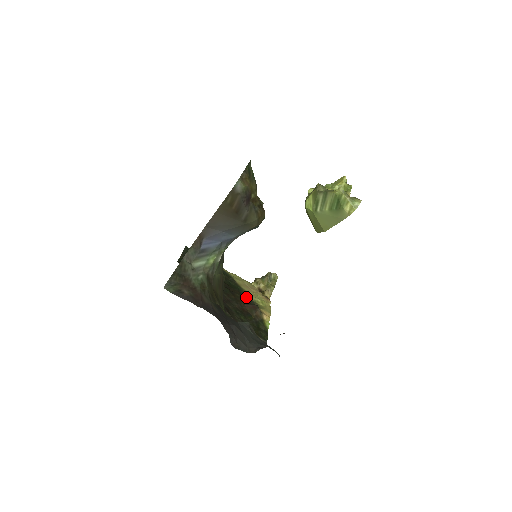
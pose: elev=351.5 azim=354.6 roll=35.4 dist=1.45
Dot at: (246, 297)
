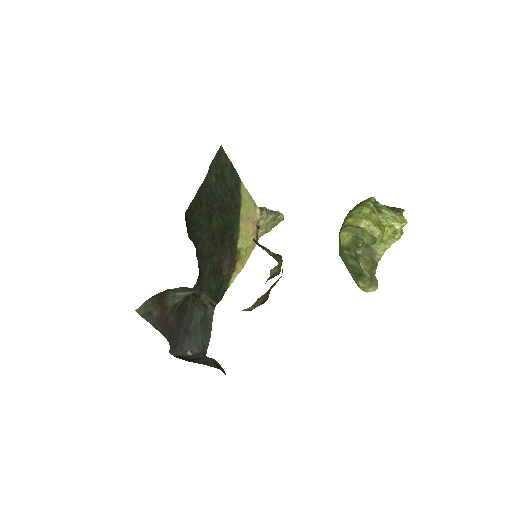
Dot at: (234, 244)
